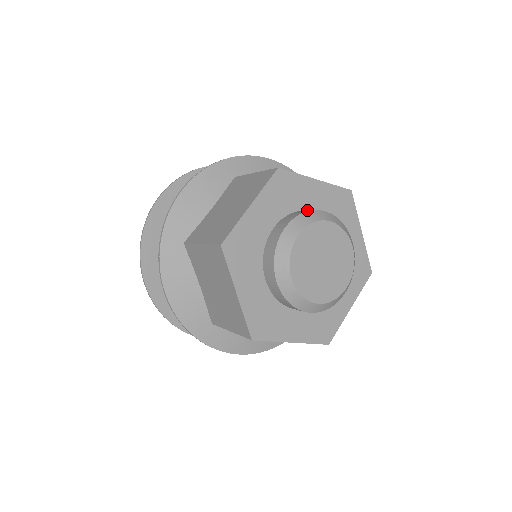
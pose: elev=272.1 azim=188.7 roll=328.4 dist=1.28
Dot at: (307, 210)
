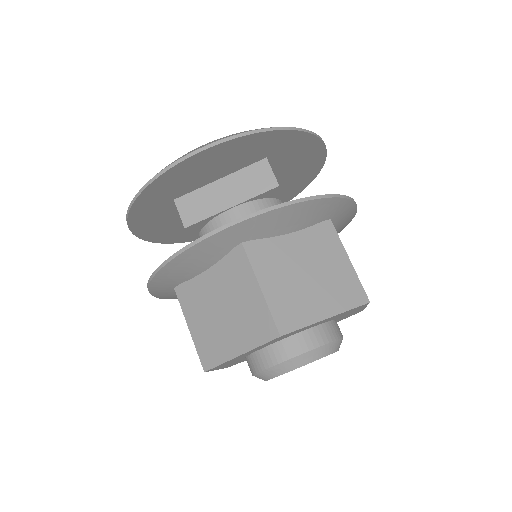
Dot at: (339, 330)
